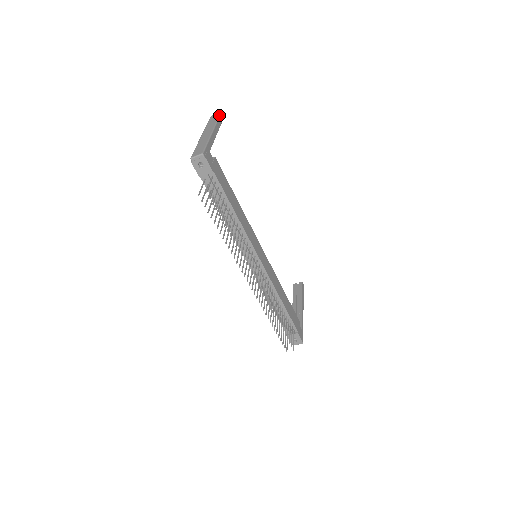
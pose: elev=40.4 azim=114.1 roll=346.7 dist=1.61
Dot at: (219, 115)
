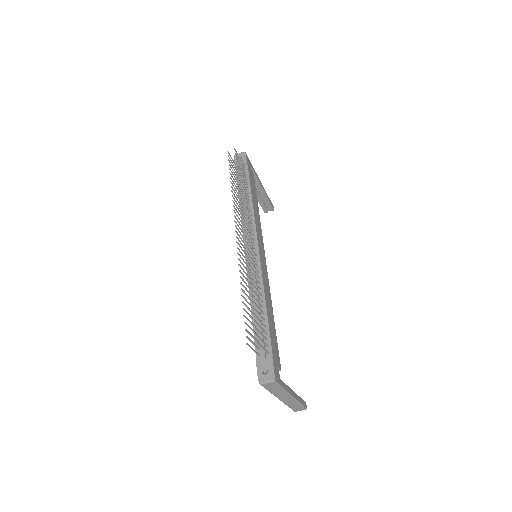
Dot at: occluded
